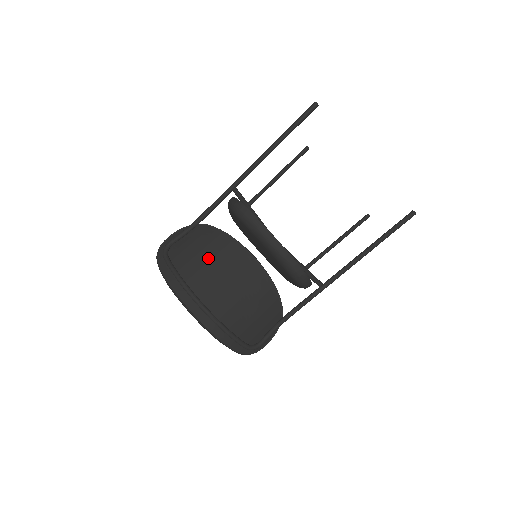
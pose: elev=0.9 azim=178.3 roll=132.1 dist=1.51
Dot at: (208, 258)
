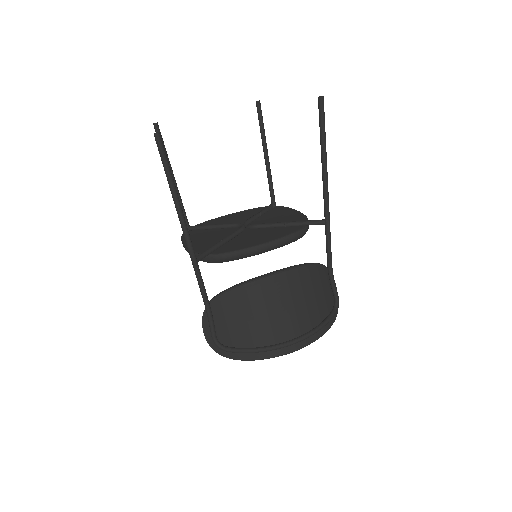
Dot at: (250, 316)
